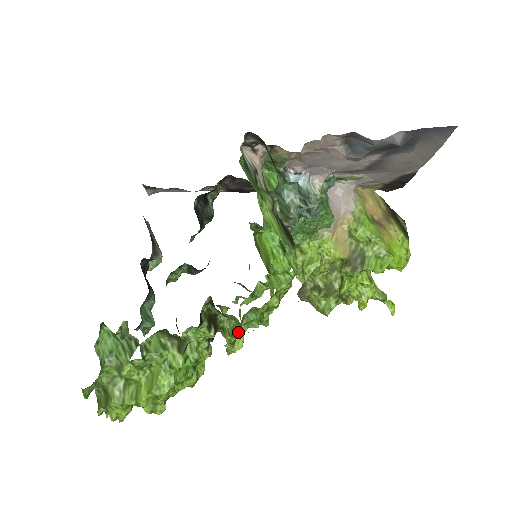
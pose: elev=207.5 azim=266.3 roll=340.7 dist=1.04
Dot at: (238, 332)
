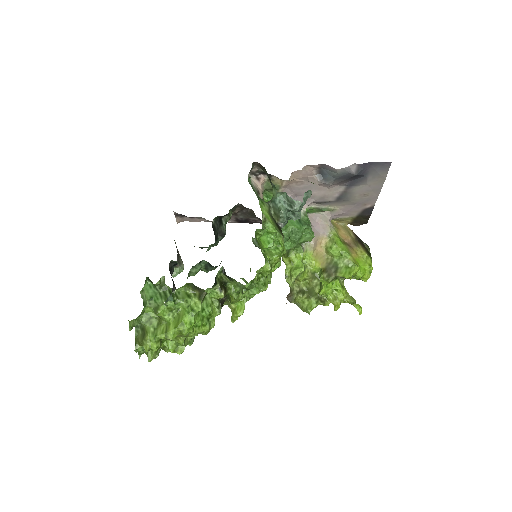
Dot at: (241, 294)
